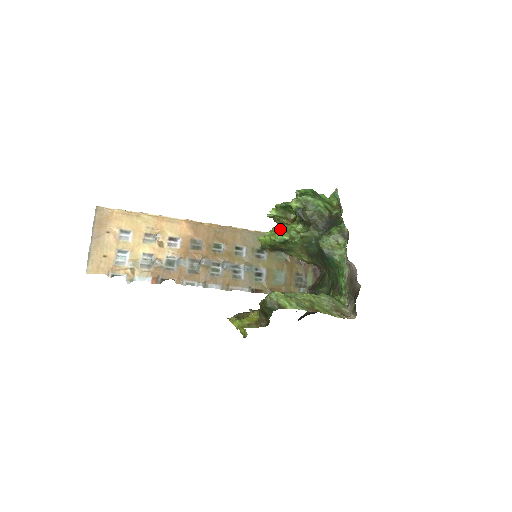
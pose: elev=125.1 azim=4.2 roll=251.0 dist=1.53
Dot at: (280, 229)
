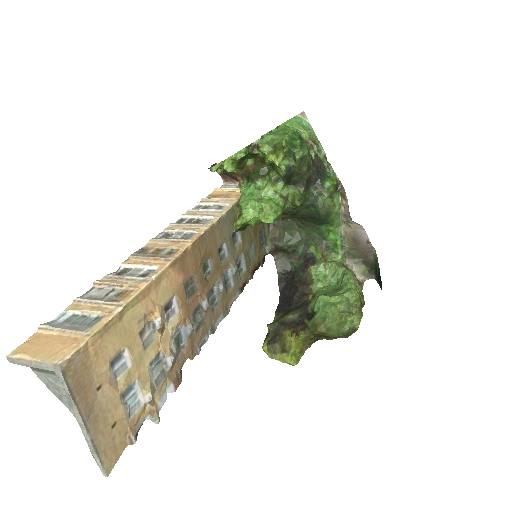
Dot at: (269, 204)
